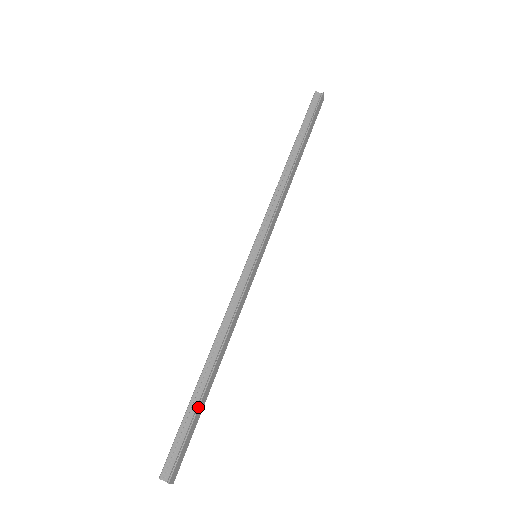
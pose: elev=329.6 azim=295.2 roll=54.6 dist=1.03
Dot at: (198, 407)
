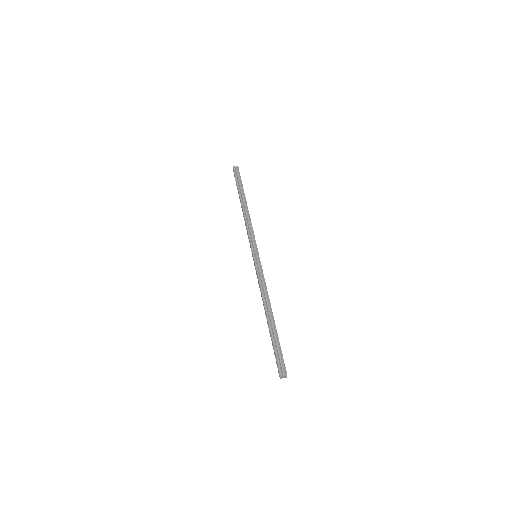
Dot at: occluded
